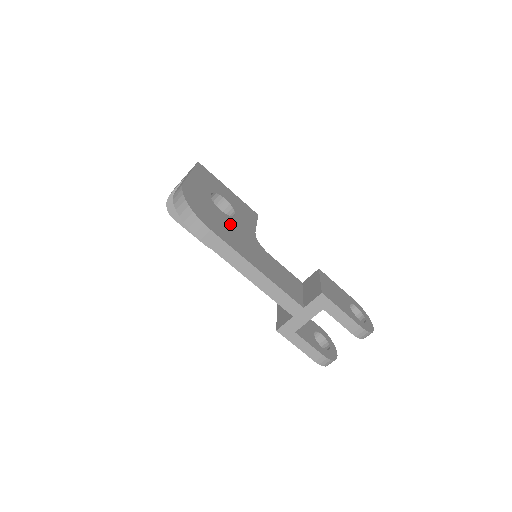
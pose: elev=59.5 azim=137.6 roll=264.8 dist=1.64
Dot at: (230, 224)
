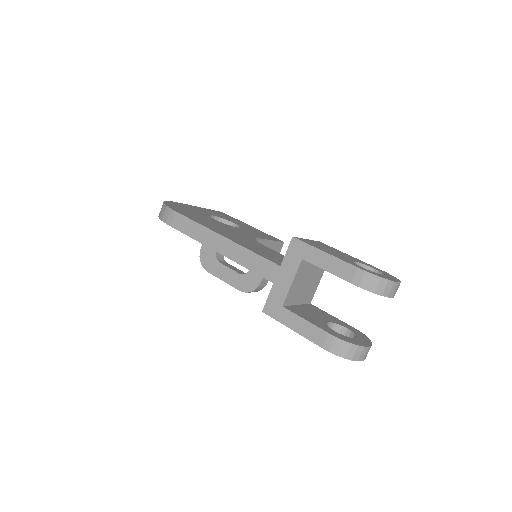
Dot at: (217, 223)
